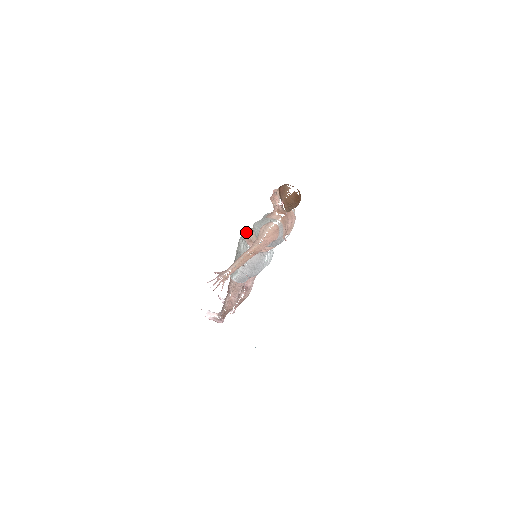
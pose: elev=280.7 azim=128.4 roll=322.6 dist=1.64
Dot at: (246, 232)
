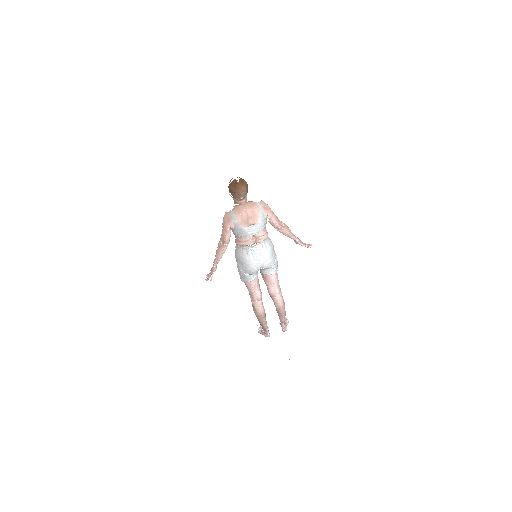
Dot at: occluded
